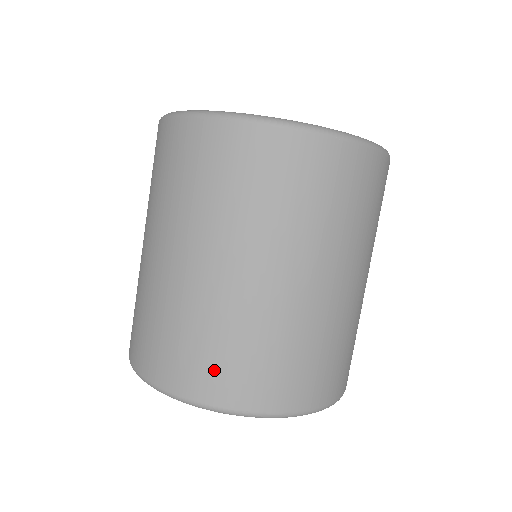
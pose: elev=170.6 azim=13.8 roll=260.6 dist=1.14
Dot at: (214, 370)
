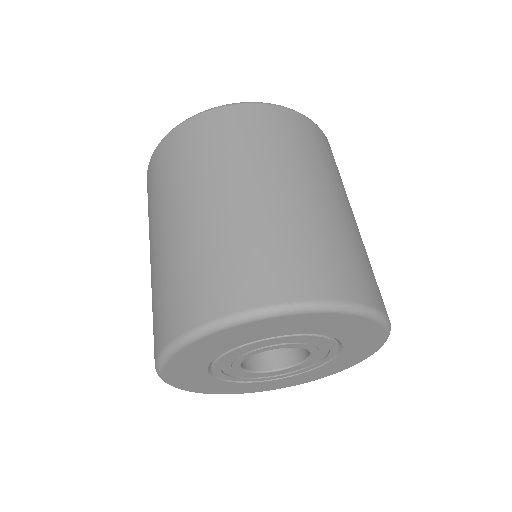
Dot at: (198, 291)
